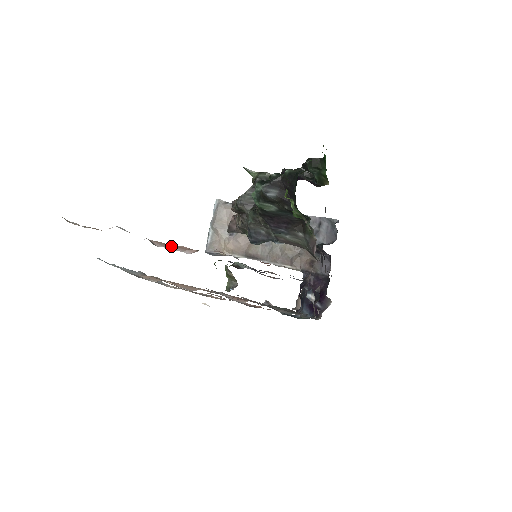
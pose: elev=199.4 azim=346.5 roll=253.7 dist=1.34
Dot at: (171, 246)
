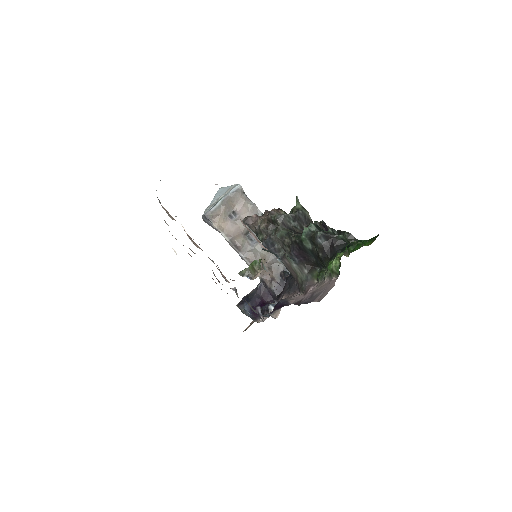
Dot at: (250, 231)
